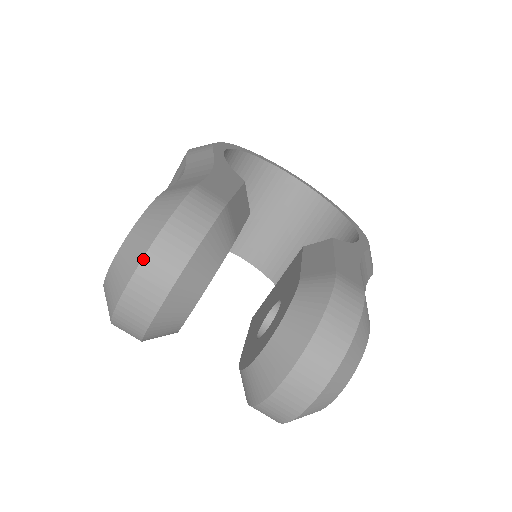
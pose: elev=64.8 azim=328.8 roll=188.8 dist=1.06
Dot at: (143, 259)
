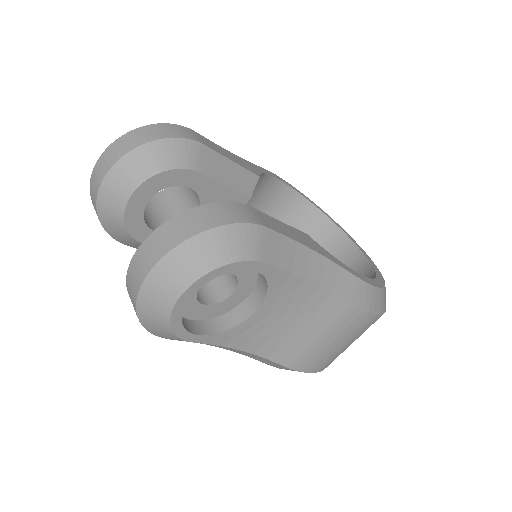
Dot at: (116, 140)
